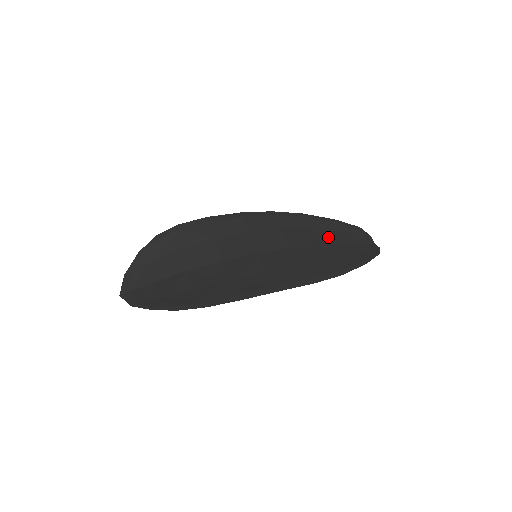
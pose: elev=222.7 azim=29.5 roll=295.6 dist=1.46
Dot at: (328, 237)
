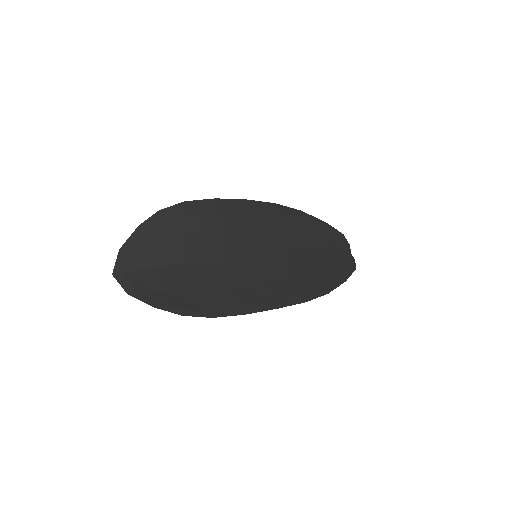
Dot at: (318, 243)
